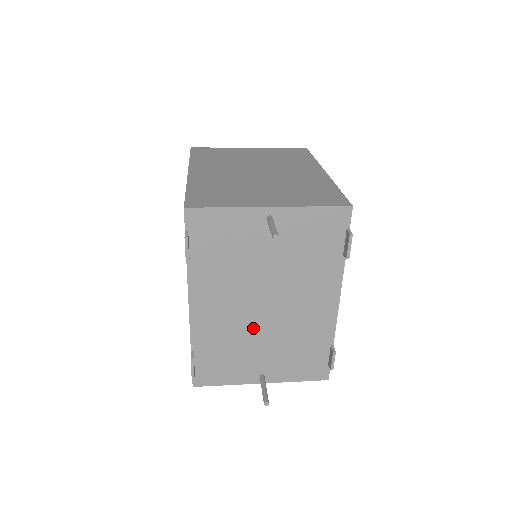
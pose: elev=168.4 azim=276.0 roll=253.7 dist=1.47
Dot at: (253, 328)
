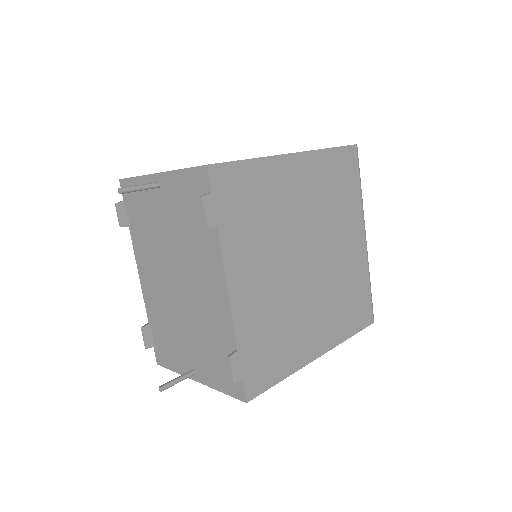
Dot at: (176, 308)
